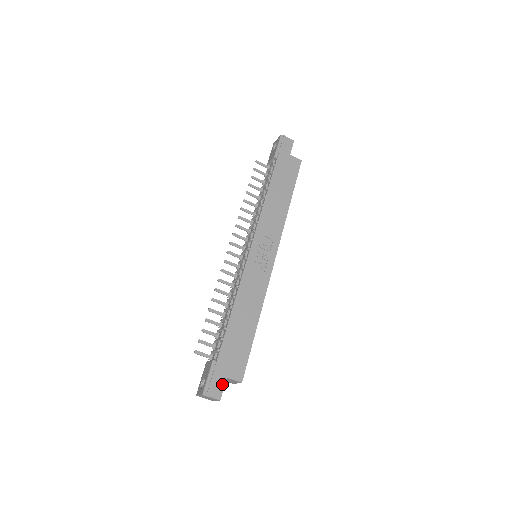
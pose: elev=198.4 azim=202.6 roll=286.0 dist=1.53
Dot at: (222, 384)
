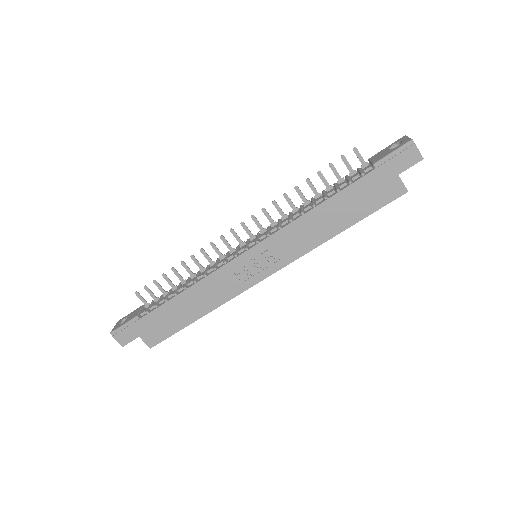
Dot at: (132, 338)
